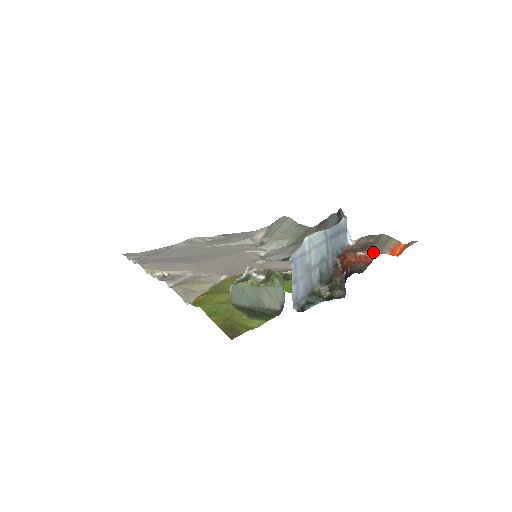
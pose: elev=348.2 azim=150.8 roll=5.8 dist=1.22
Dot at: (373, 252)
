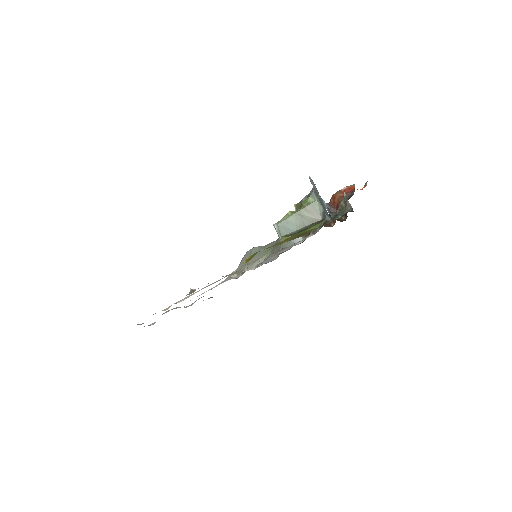
Dot at: (351, 186)
